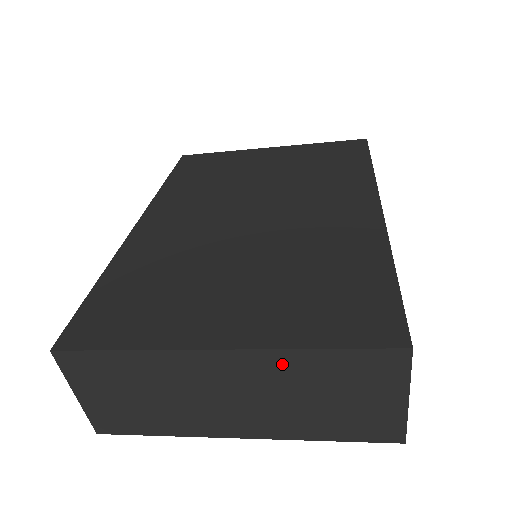
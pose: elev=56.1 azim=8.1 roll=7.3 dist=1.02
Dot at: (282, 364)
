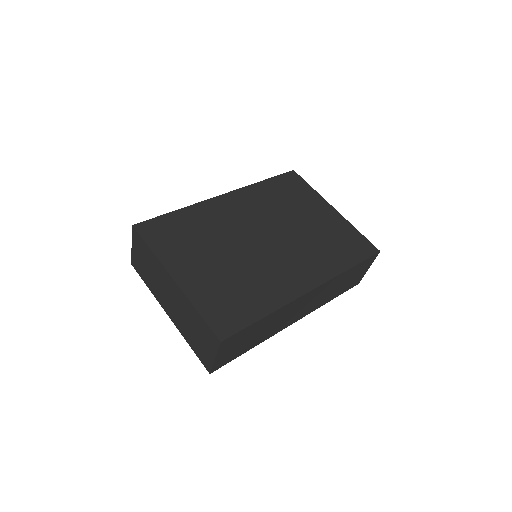
Dot at: (187, 305)
